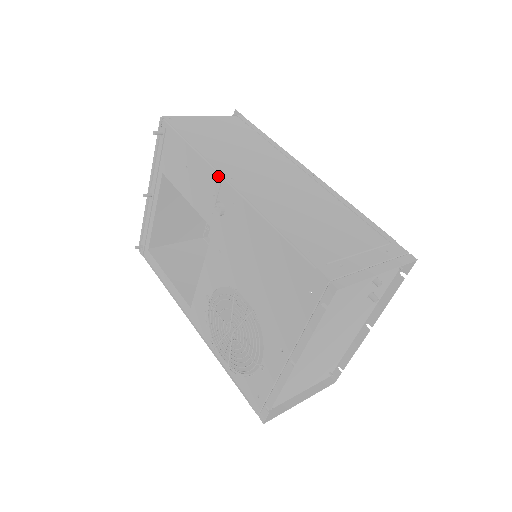
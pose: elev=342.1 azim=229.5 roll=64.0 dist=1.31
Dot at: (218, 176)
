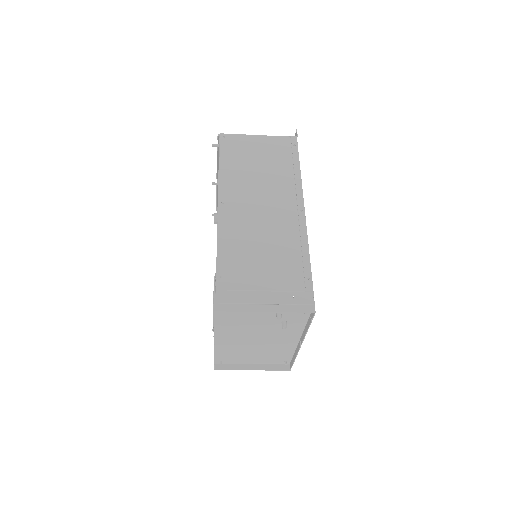
Dot at: (218, 196)
